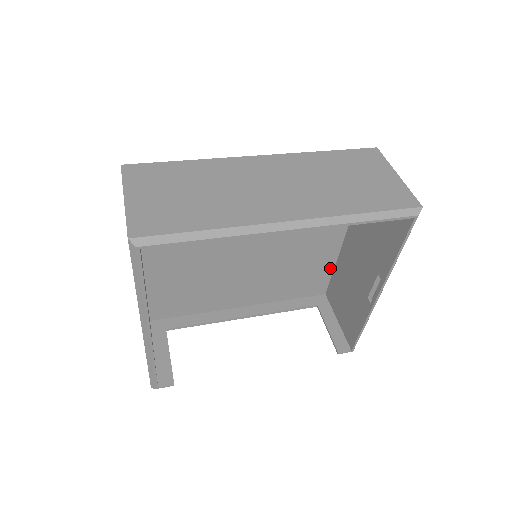
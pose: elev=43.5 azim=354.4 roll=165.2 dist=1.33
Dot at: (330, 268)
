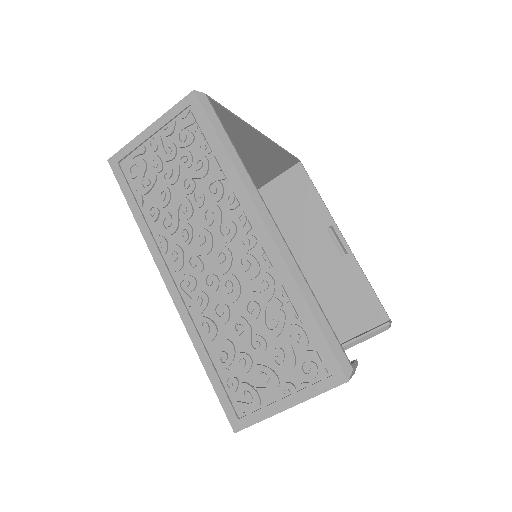
Dot at: occluded
